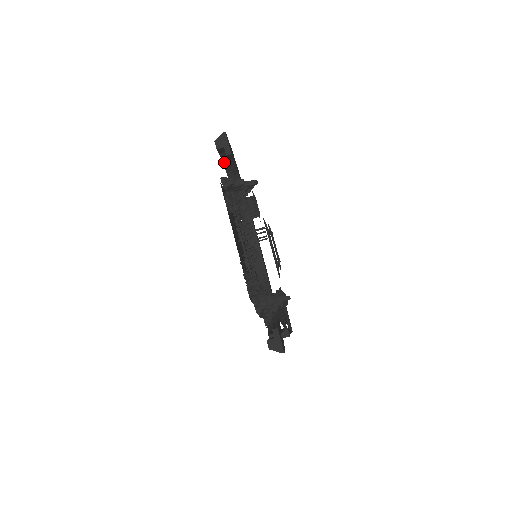
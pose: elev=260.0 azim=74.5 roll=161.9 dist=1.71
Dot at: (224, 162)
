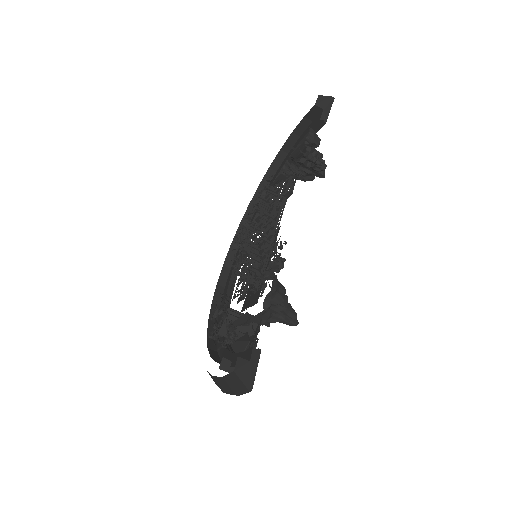
Dot at: (293, 134)
